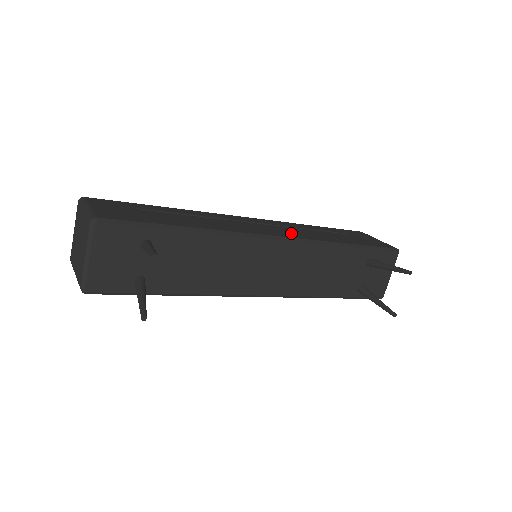
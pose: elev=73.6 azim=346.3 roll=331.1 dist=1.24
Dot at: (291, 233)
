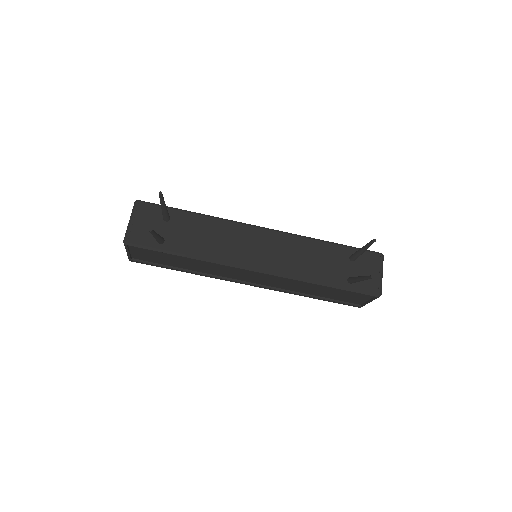
Dot at: occluded
